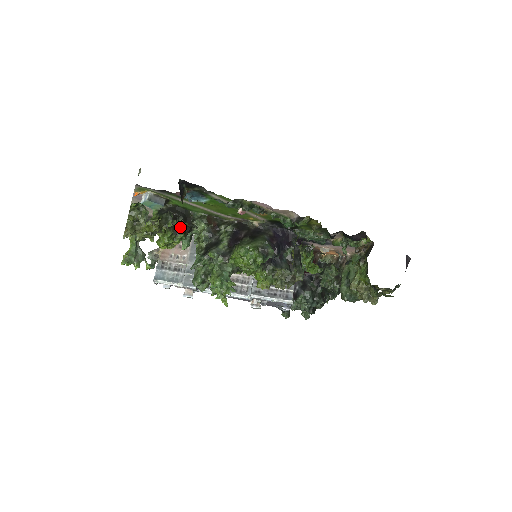
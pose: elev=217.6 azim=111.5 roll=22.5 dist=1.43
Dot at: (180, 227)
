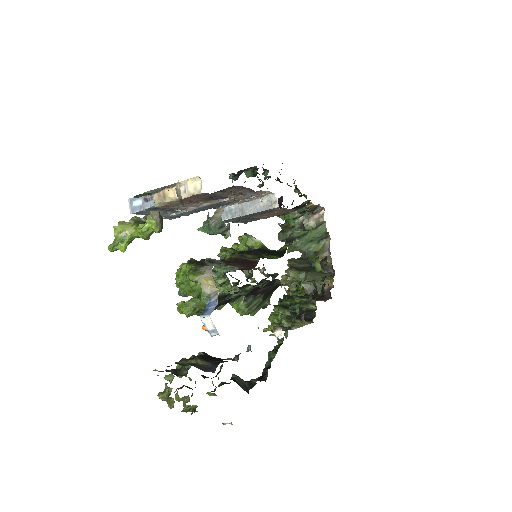
Dot at: occluded
